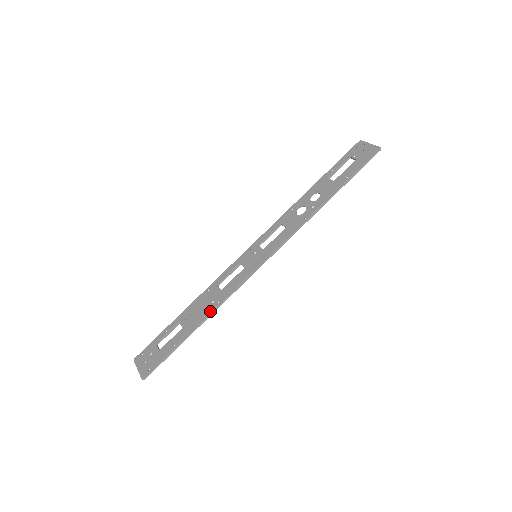
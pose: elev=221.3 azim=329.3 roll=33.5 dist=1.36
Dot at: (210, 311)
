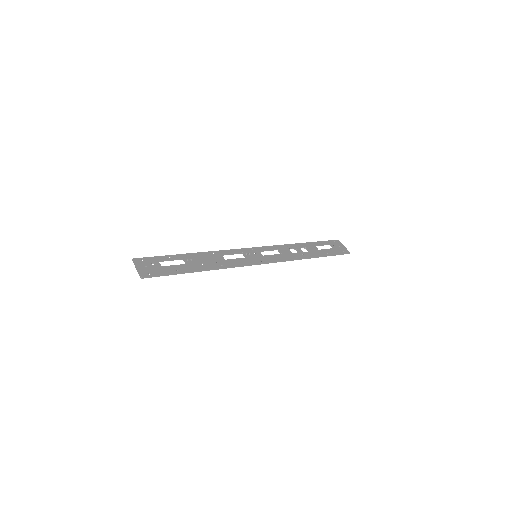
Dot at: (214, 267)
